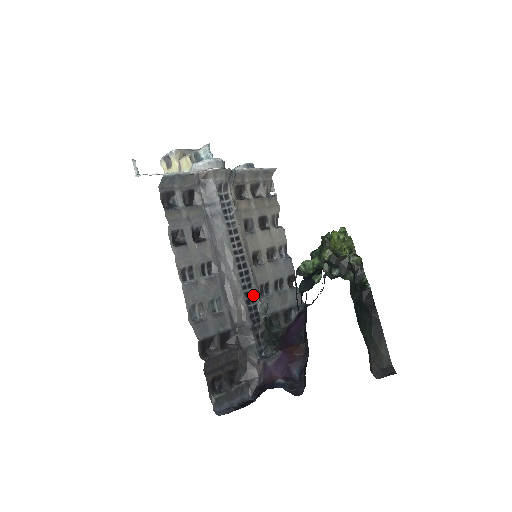
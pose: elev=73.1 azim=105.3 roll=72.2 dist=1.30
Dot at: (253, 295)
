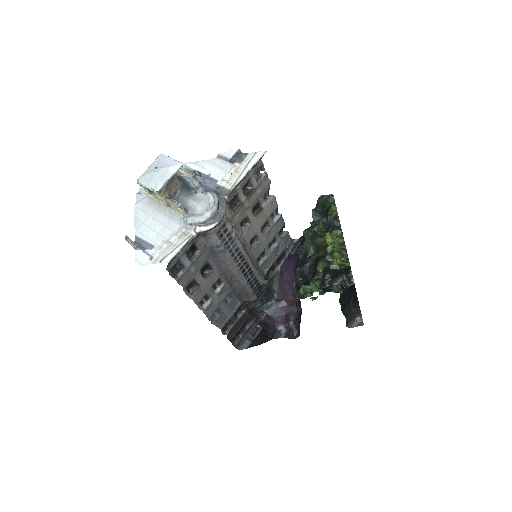
Dot at: (255, 279)
